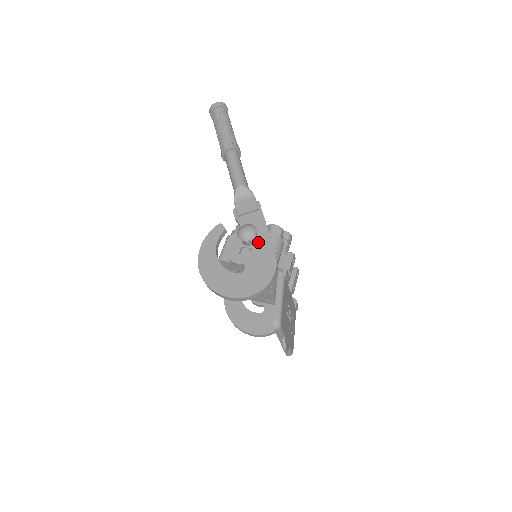
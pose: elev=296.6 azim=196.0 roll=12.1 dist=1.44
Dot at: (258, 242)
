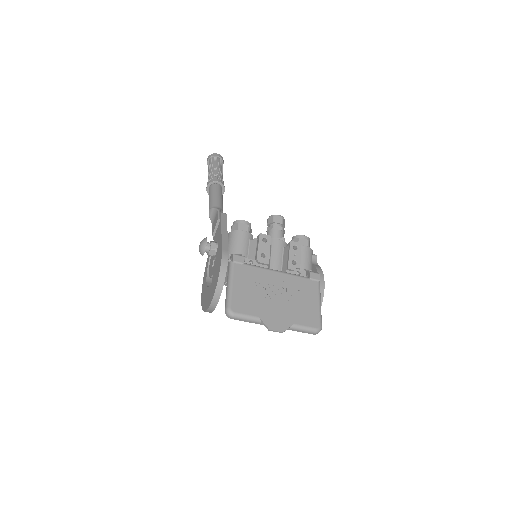
Dot at: (218, 248)
